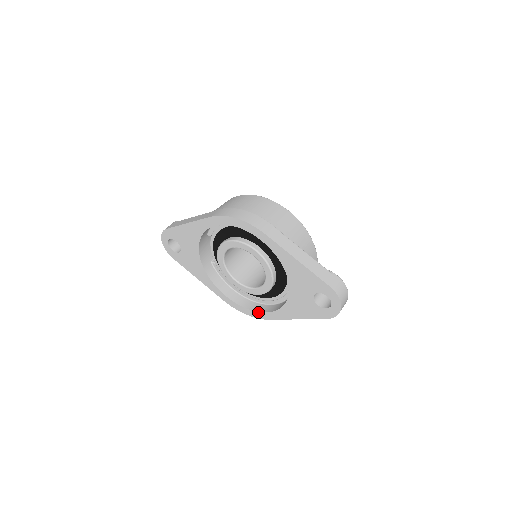
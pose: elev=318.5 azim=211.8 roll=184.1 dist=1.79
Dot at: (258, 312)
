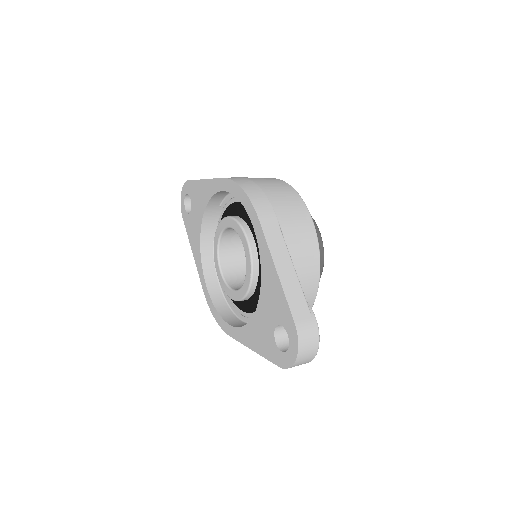
Dot at: (224, 320)
